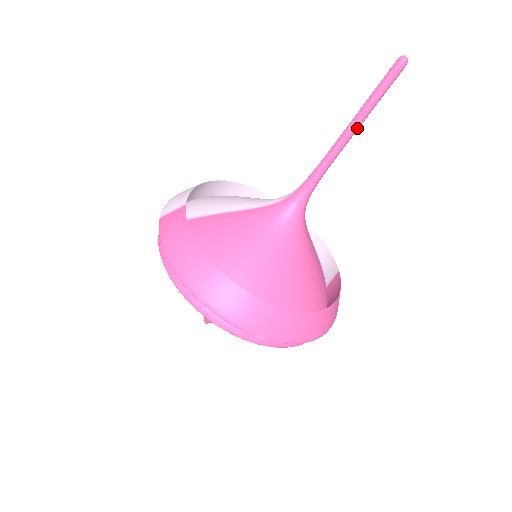
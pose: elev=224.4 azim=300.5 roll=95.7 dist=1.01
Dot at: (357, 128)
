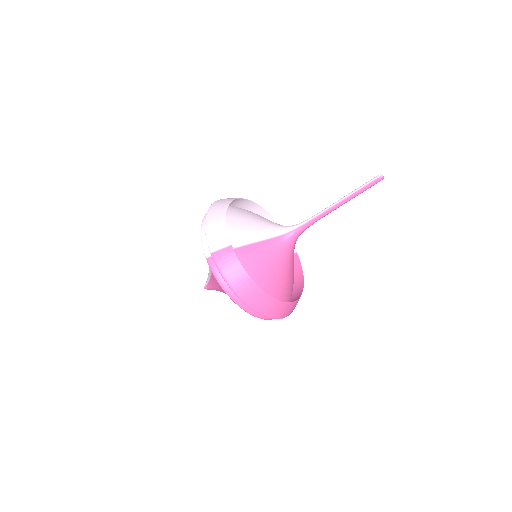
Dot at: occluded
